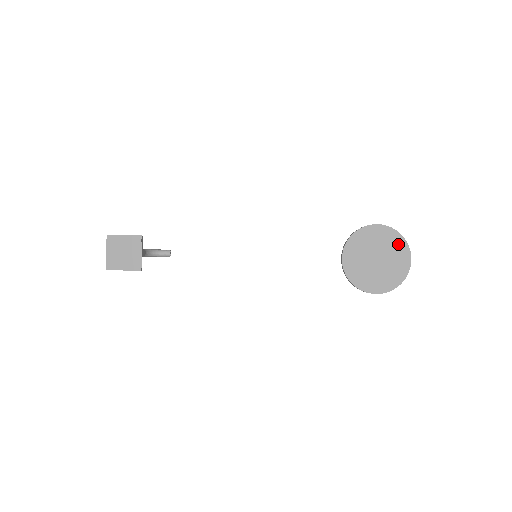
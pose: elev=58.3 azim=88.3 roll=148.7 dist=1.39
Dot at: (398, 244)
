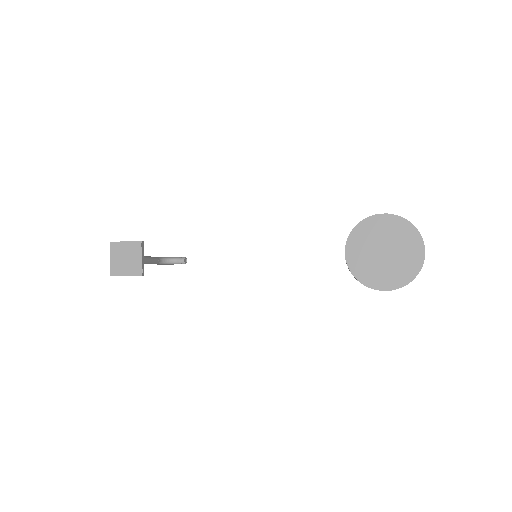
Dot at: (408, 234)
